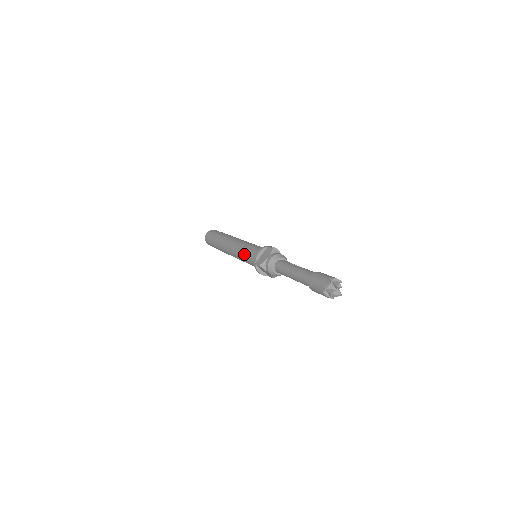
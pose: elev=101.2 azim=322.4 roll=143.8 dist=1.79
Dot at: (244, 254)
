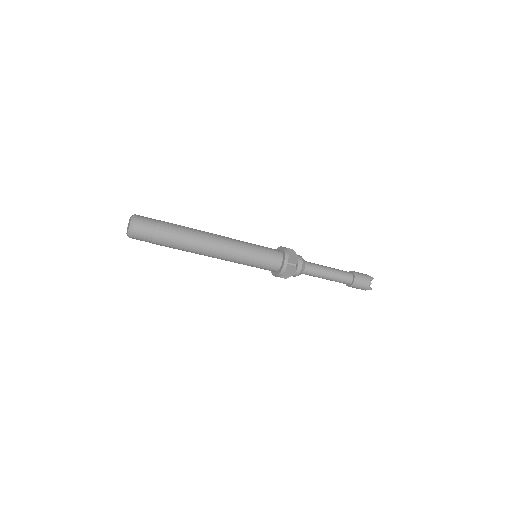
Dot at: occluded
